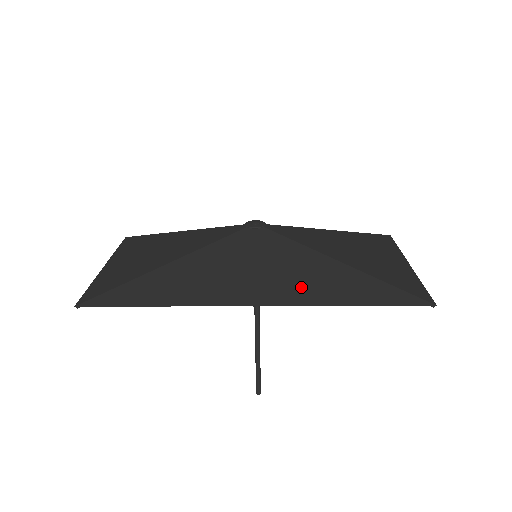
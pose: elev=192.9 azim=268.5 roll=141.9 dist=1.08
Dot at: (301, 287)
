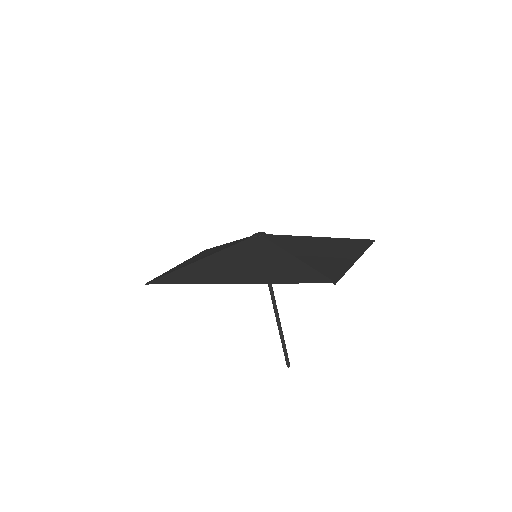
Dot at: (259, 272)
